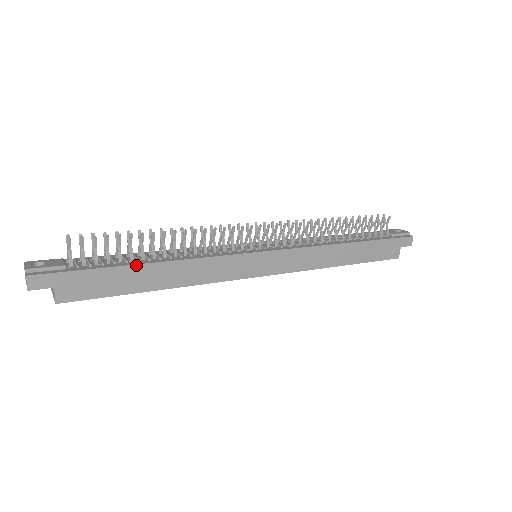
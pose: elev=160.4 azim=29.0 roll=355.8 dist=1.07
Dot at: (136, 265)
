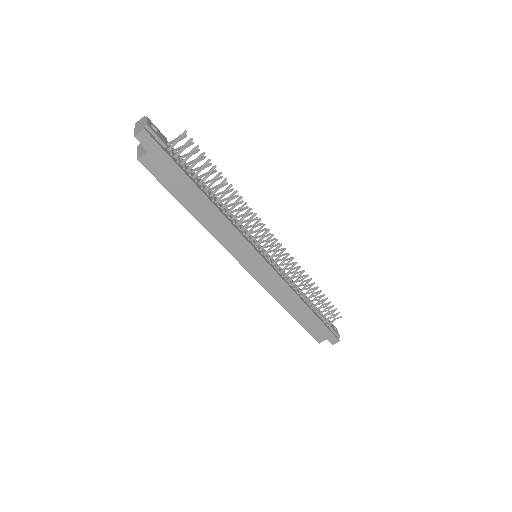
Dot at: (199, 190)
